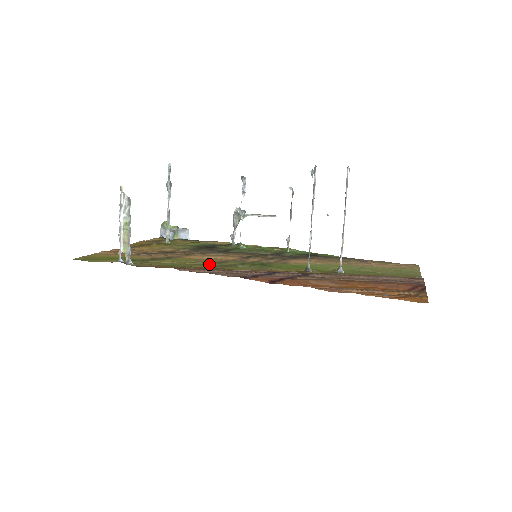
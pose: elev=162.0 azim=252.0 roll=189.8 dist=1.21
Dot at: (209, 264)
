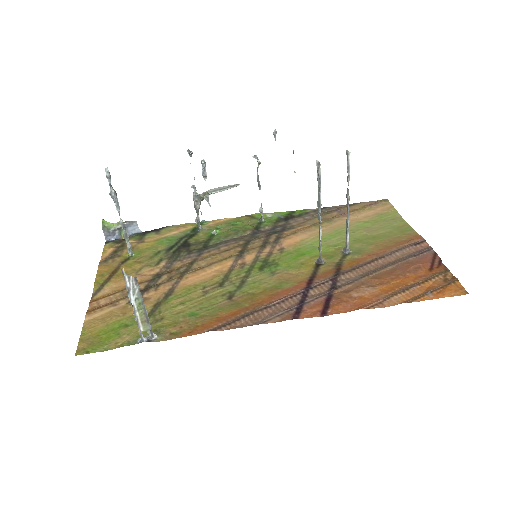
Dot at: (221, 290)
